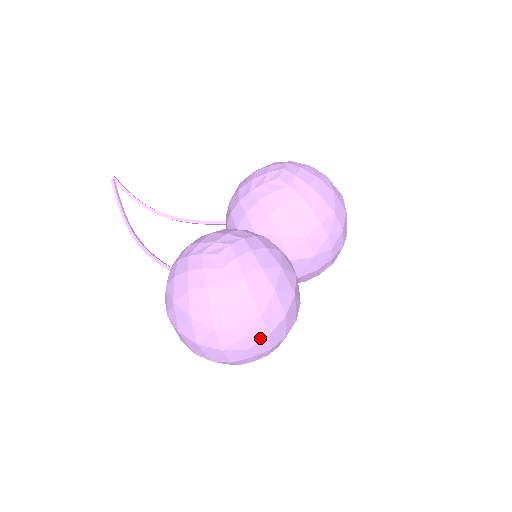
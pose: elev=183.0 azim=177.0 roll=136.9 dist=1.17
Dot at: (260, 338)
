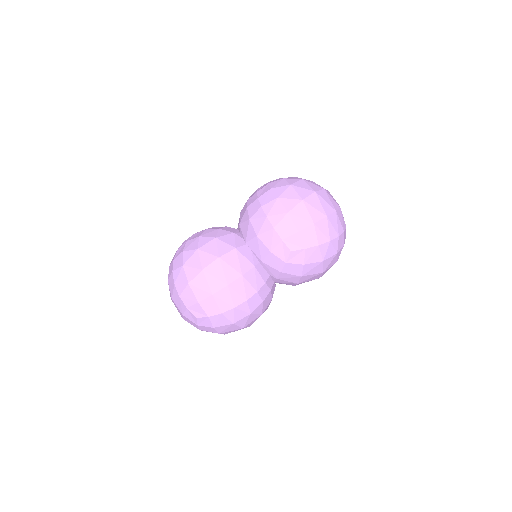
Dot at: (184, 286)
